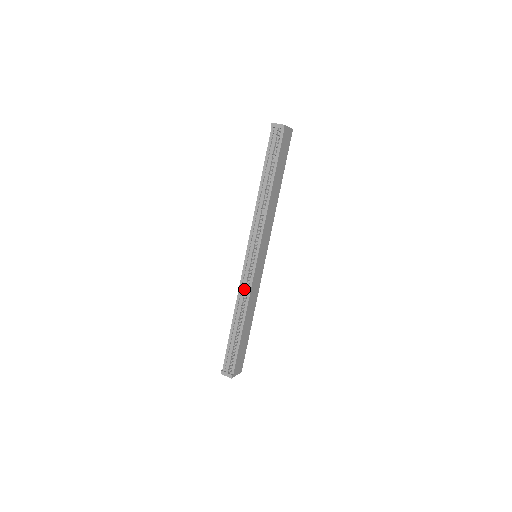
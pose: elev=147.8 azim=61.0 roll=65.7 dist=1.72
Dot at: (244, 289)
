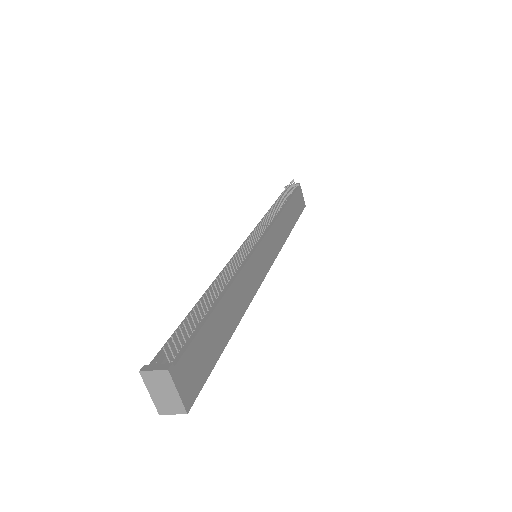
Dot at: (233, 263)
